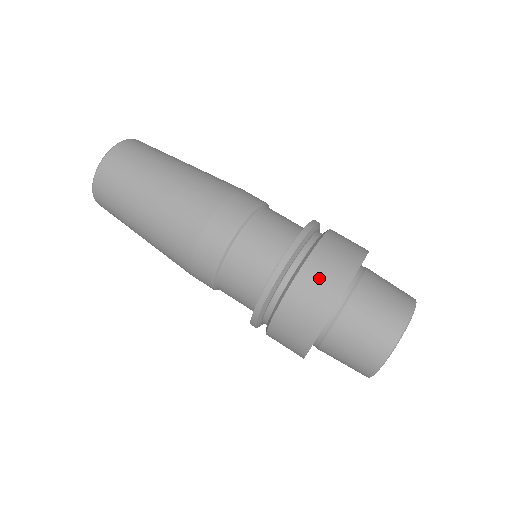
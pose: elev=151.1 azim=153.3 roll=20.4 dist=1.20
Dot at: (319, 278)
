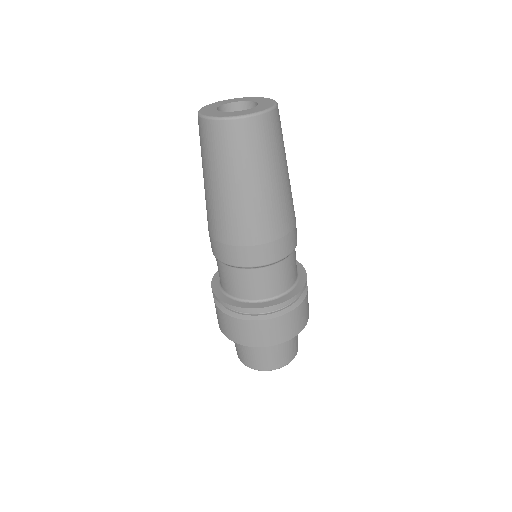
Dot at: (232, 328)
